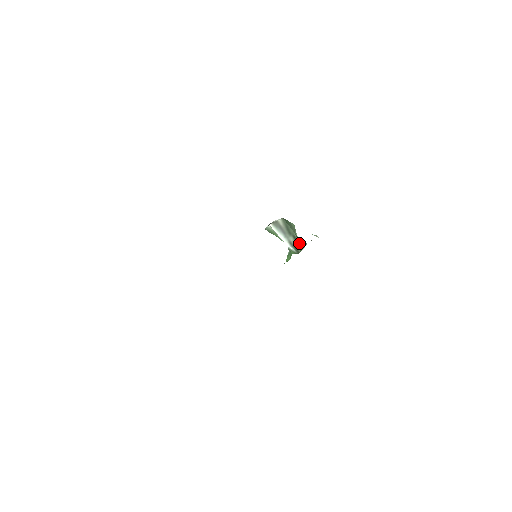
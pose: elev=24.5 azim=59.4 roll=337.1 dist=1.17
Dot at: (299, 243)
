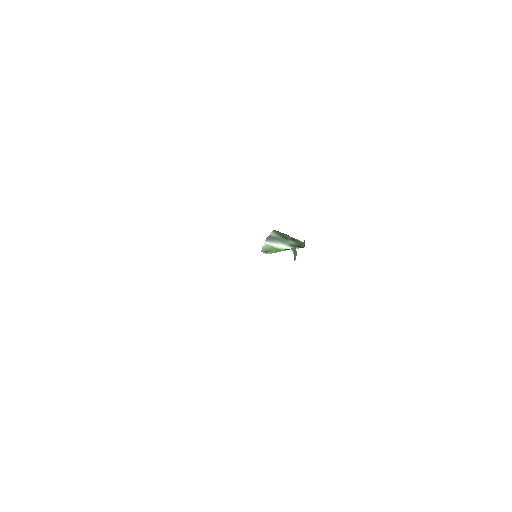
Dot at: (300, 241)
